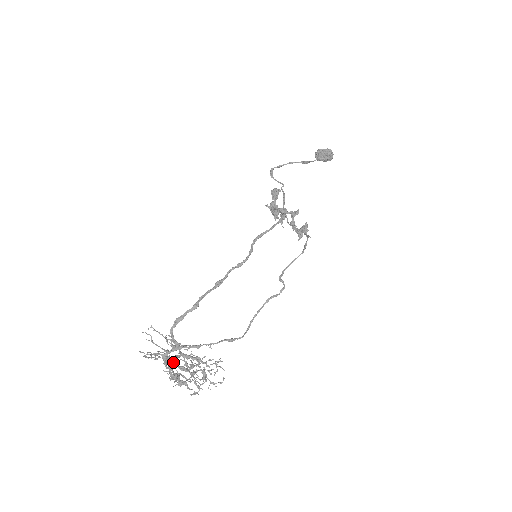
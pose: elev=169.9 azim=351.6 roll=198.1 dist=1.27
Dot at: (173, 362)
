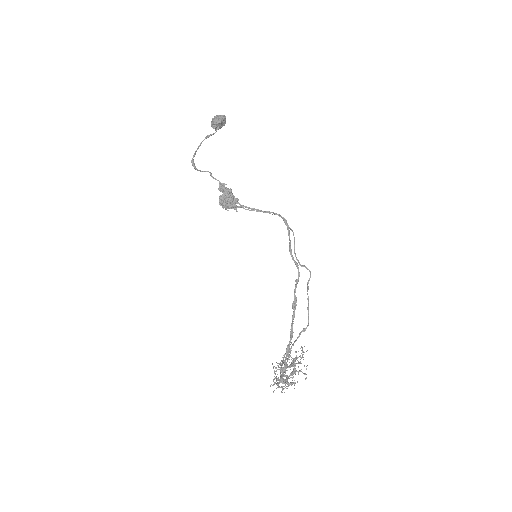
Dot at: (285, 376)
